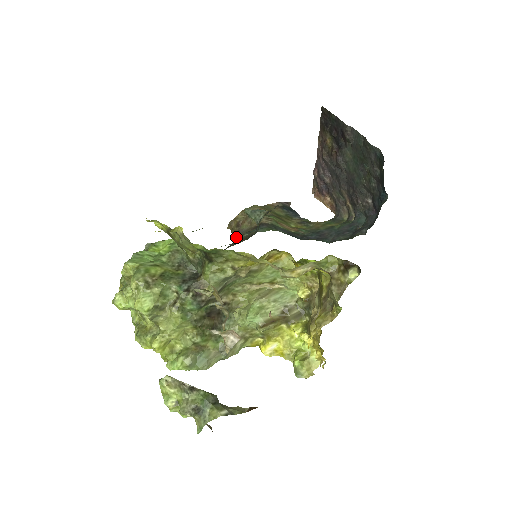
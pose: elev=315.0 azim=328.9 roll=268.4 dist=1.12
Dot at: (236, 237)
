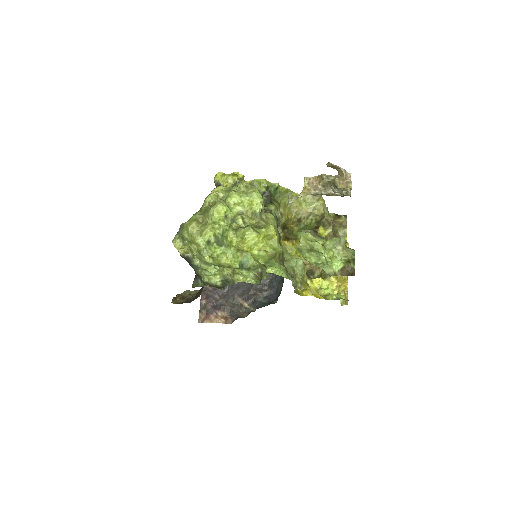
Dot at: (190, 300)
